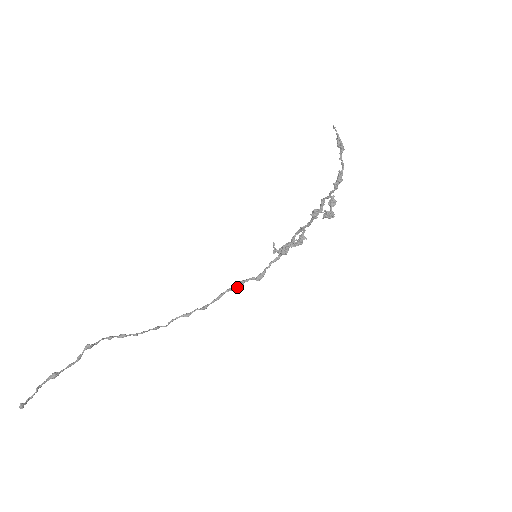
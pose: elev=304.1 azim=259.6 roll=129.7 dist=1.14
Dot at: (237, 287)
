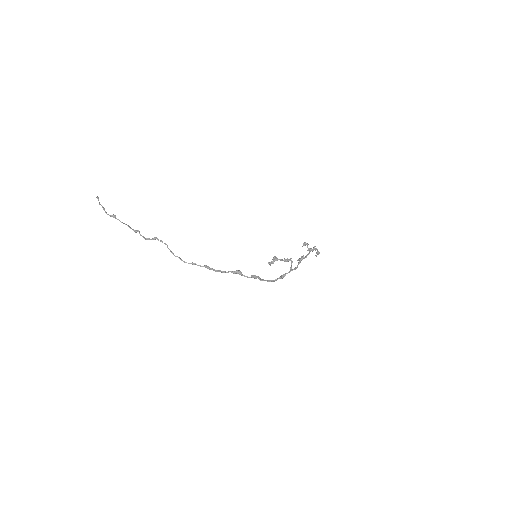
Dot at: (236, 271)
